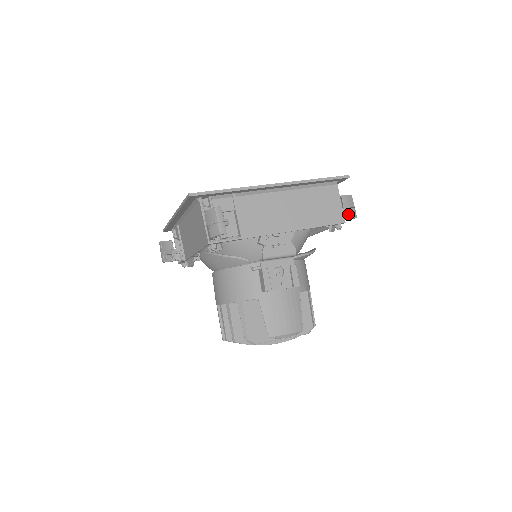
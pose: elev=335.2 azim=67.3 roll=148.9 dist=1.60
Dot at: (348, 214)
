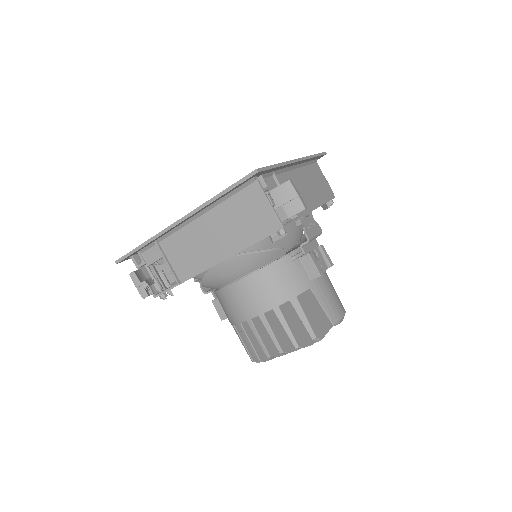
Dot at: occluded
